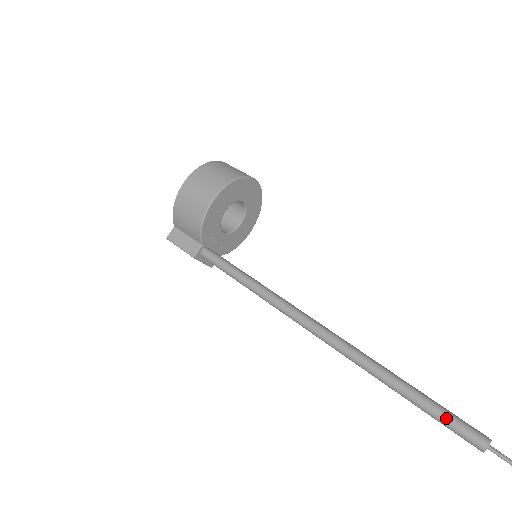
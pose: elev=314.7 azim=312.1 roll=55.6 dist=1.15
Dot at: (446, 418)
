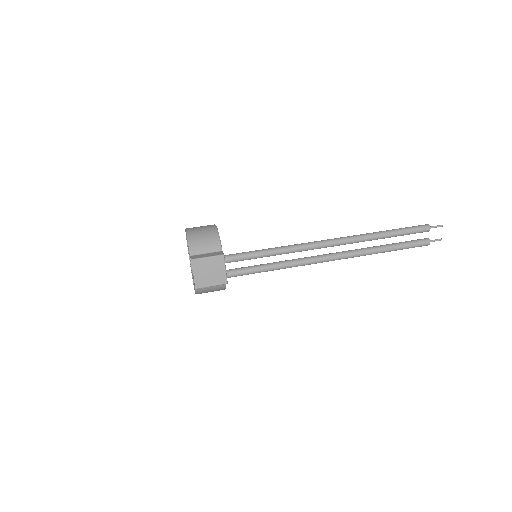
Dot at: (408, 227)
